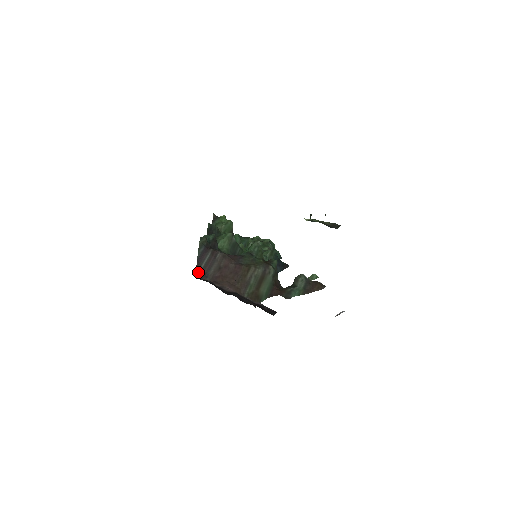
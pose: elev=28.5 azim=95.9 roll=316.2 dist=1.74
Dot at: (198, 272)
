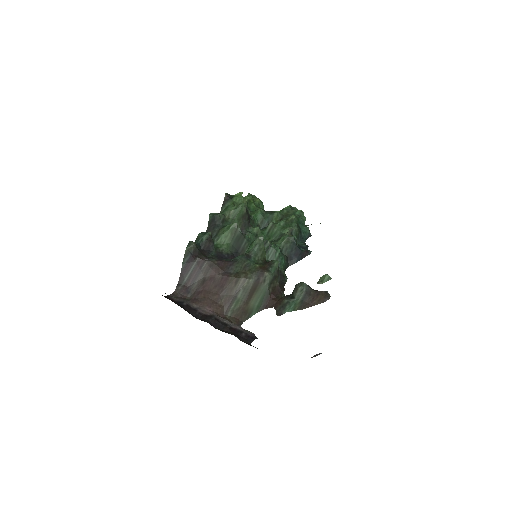
Dot at: (179, 287)
